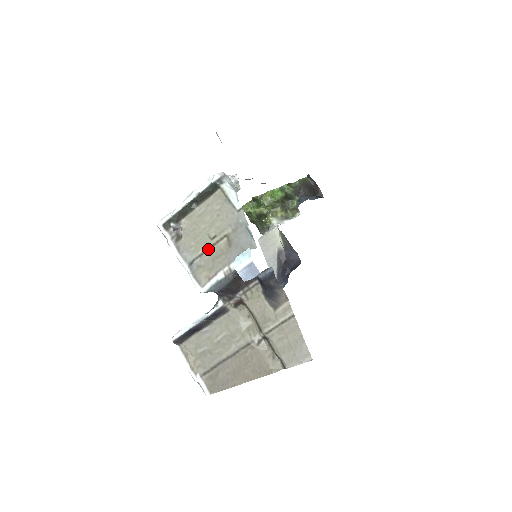
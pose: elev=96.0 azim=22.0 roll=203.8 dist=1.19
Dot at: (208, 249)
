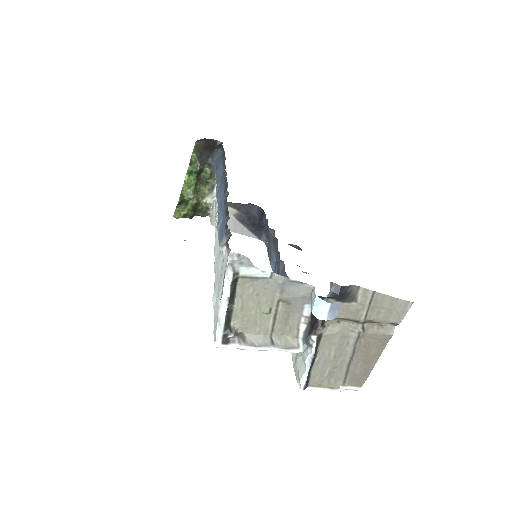
Dot at: (274, 321)
